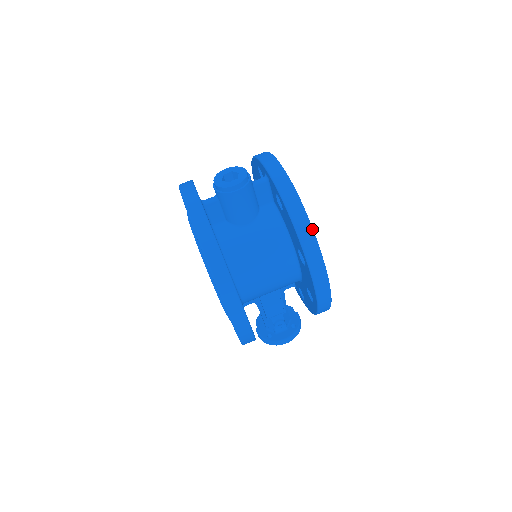
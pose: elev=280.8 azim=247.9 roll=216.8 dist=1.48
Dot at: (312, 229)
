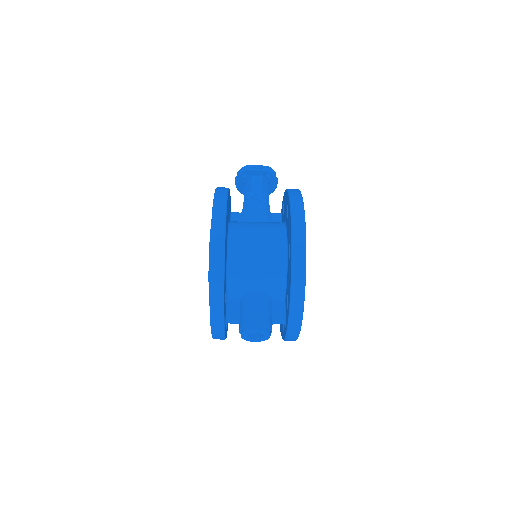
Dot at: occluded
